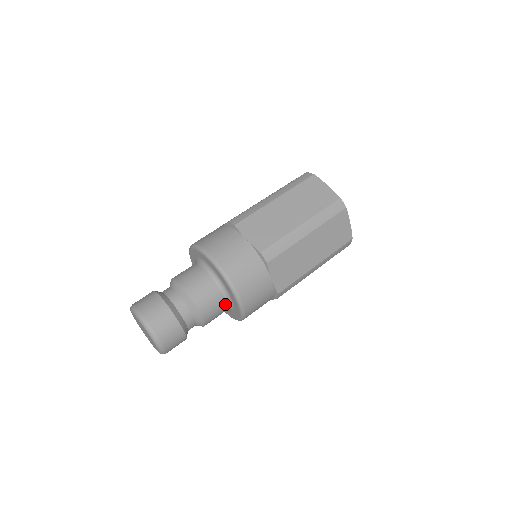
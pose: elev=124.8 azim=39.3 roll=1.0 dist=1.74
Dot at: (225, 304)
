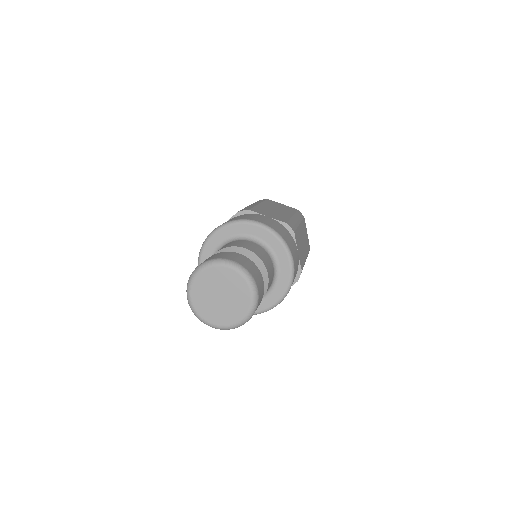
Dot at: (273, 274)
